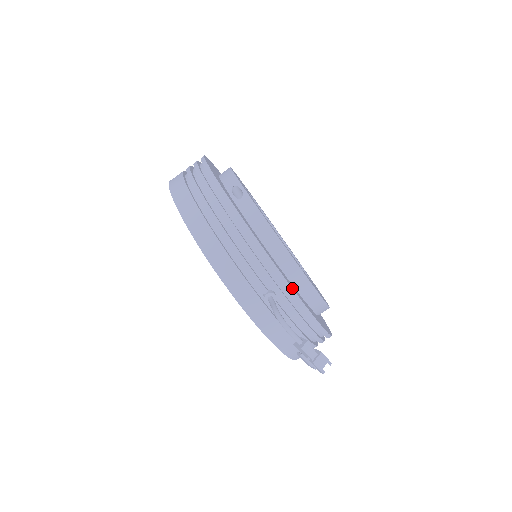
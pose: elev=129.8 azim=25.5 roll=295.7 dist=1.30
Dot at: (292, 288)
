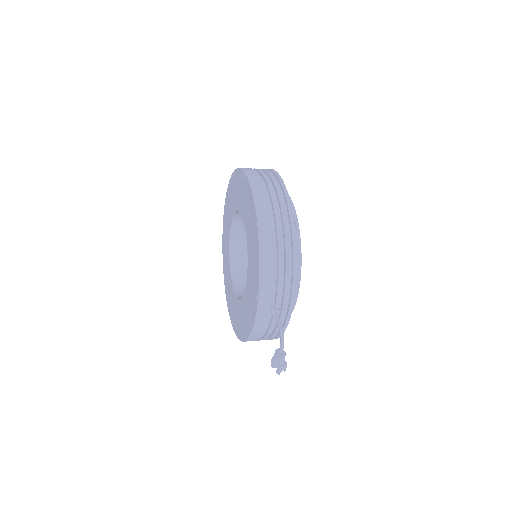
Dot at: (291, 313)
